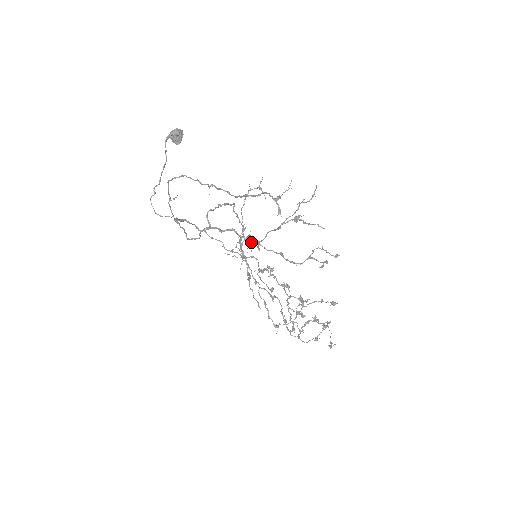
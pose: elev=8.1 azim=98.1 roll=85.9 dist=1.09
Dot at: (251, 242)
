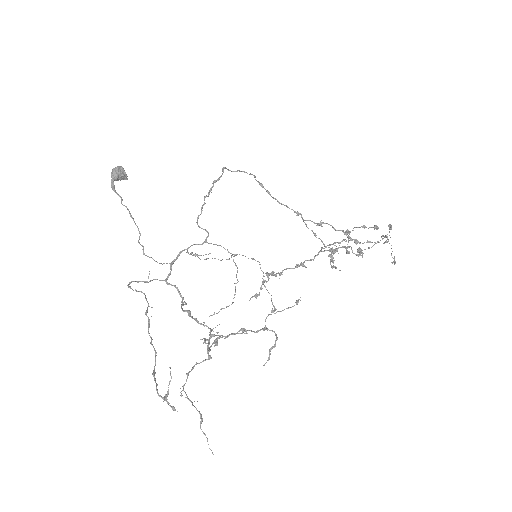
Dot at: (209, 335)
